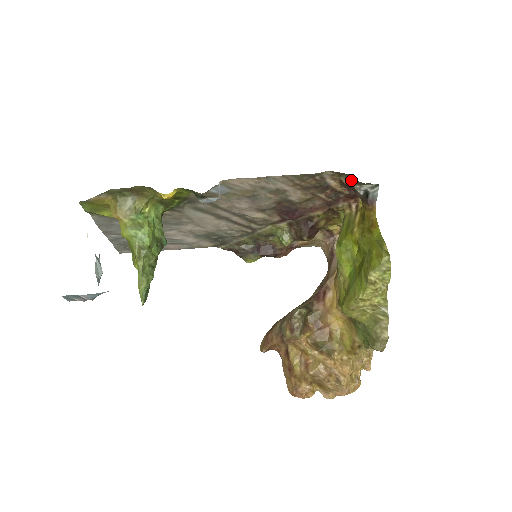
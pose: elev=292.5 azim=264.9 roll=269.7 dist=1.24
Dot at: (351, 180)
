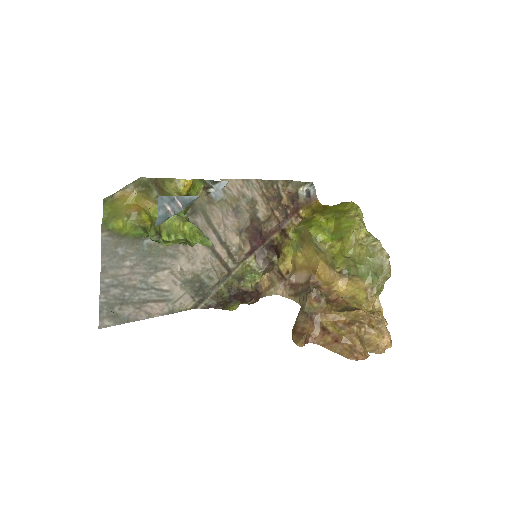
Dot at: (295, 186)
